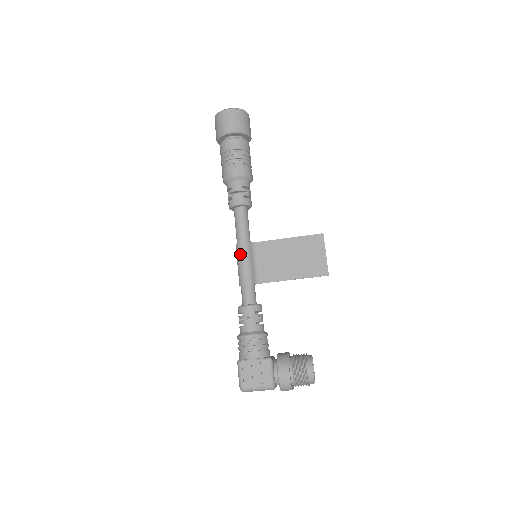
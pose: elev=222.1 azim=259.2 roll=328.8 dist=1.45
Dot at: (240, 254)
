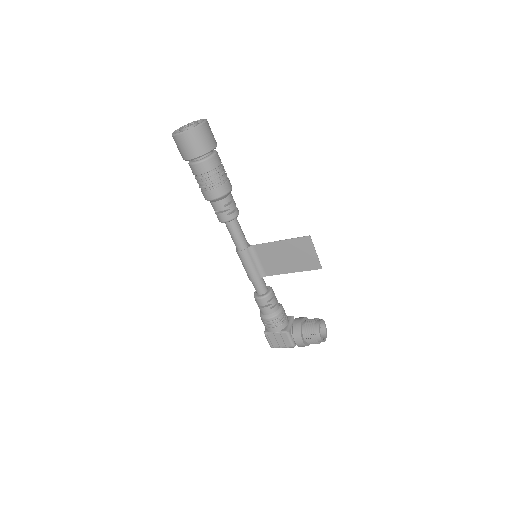
Dot at: (241, 260)
